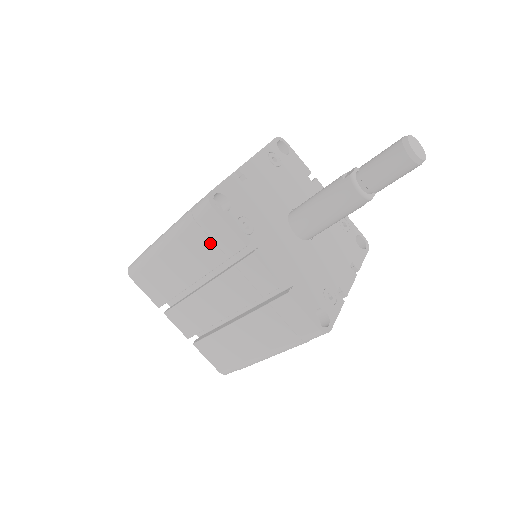
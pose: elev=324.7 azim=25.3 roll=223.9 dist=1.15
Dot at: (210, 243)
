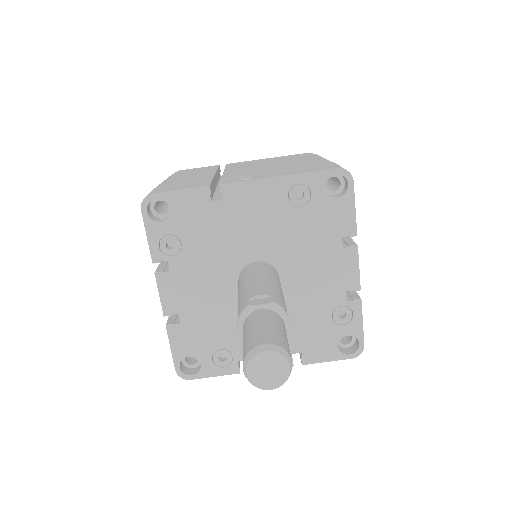
Dot at: occluded
